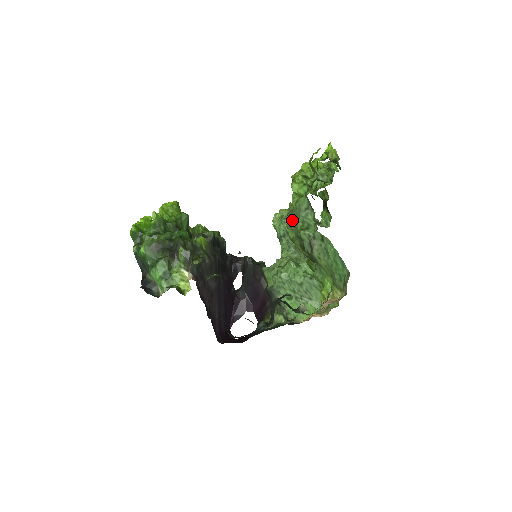
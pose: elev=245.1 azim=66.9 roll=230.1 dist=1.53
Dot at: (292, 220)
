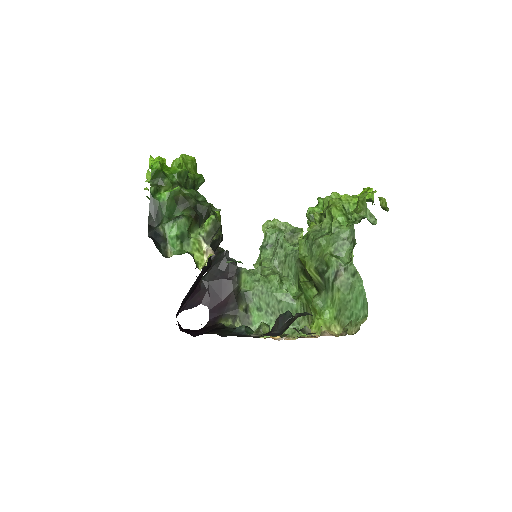
Dot at: (321, 241)
